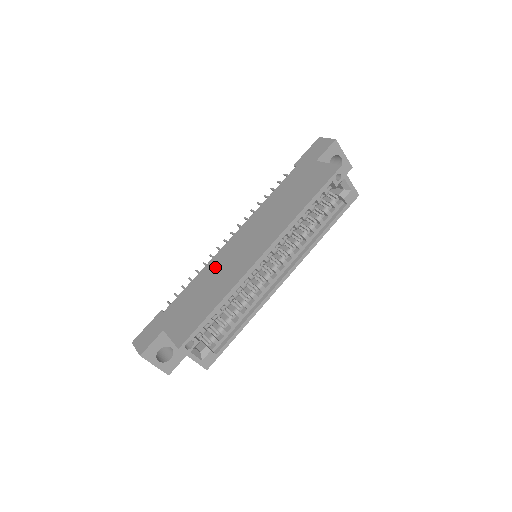
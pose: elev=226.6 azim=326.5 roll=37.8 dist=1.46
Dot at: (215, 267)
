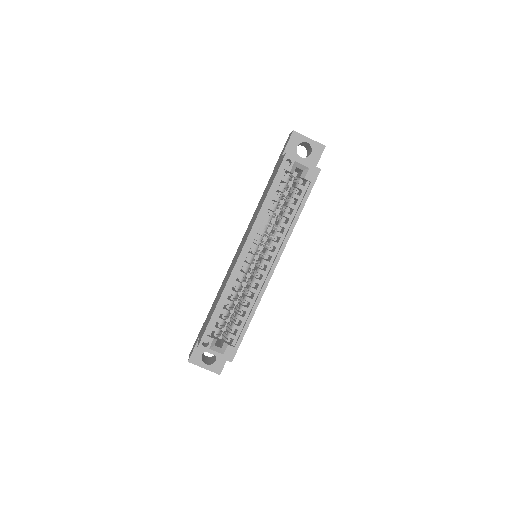
Dot at: (226, 276)
